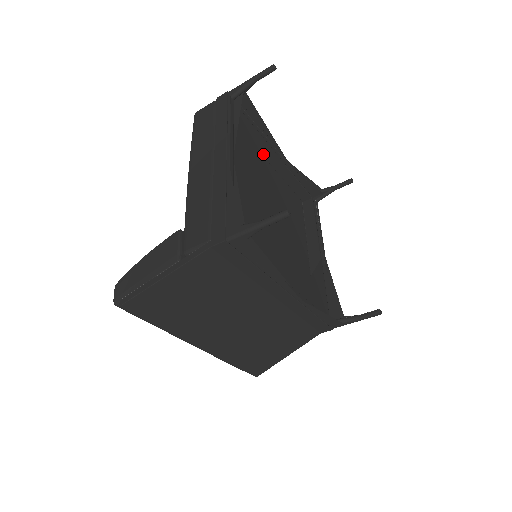
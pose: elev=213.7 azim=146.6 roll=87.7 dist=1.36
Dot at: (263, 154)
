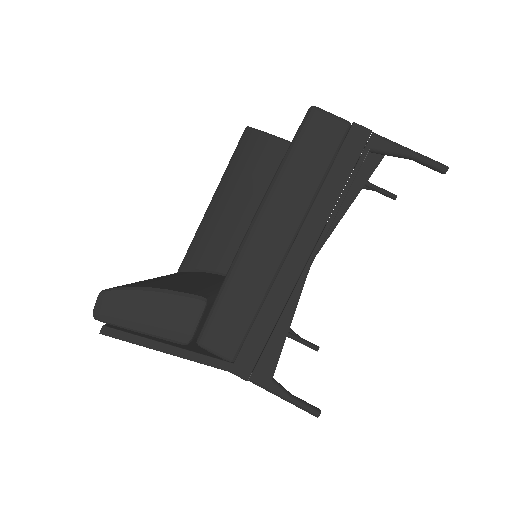
Dot at: occluded
